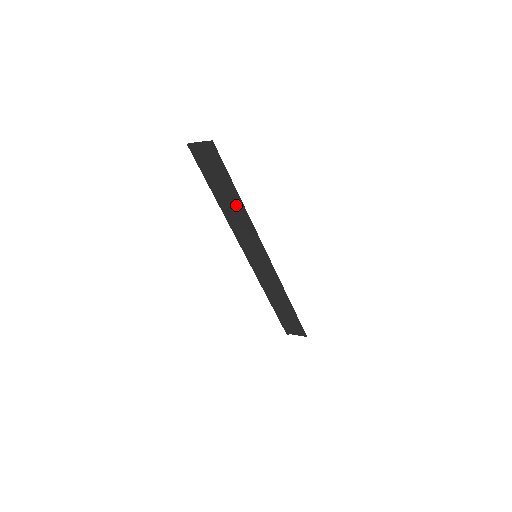
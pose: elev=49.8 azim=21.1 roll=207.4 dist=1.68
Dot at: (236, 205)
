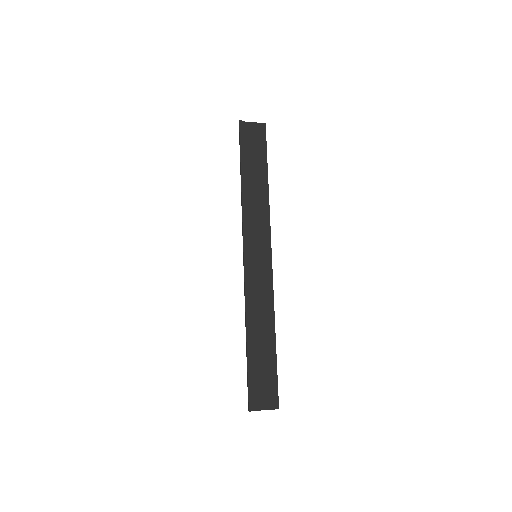
Dot at: (260, 188)
